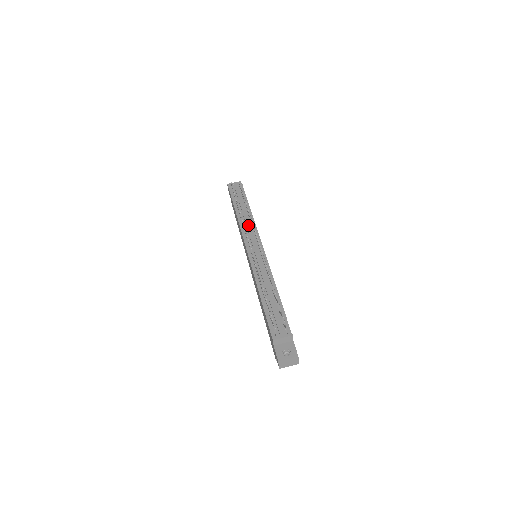
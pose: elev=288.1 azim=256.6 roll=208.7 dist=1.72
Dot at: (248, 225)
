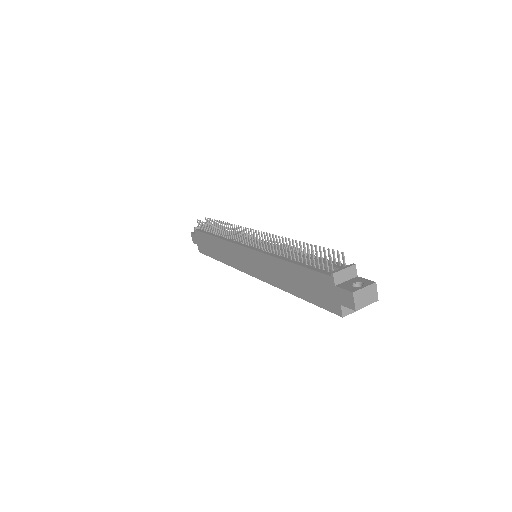
Dot at: occluded
